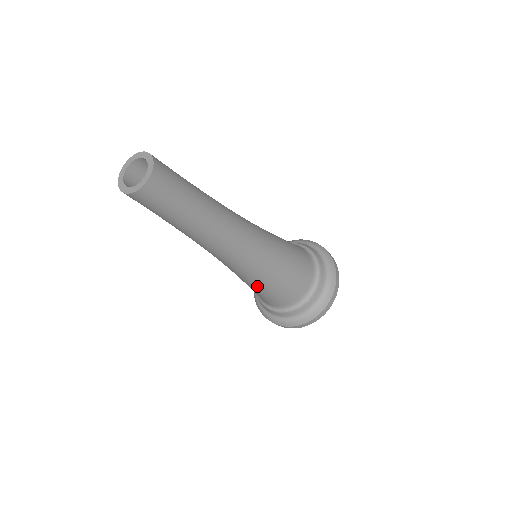
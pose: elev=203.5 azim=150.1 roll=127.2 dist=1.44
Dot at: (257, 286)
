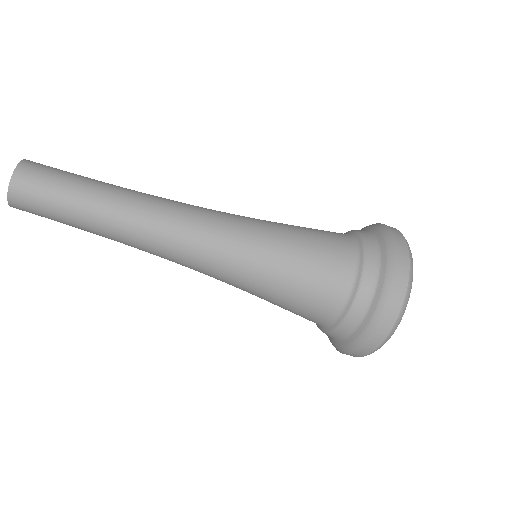
Dot at: (257, 296)
